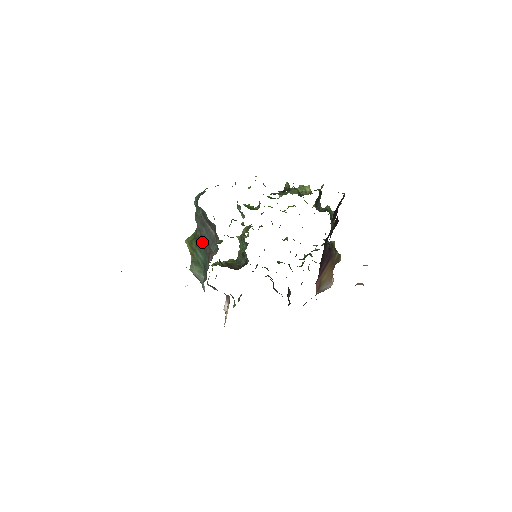
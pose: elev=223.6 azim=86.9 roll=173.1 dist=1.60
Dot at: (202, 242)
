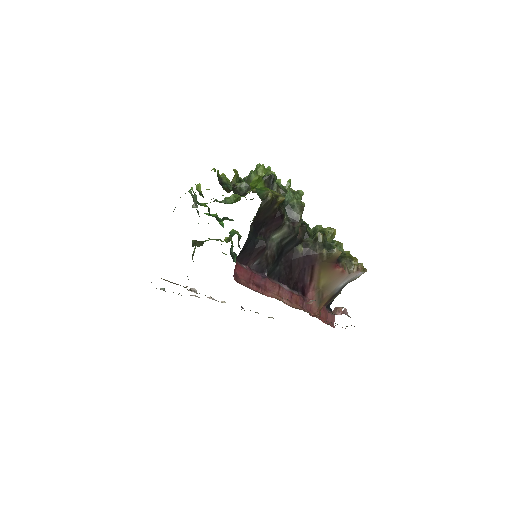
Dot at: occluded
